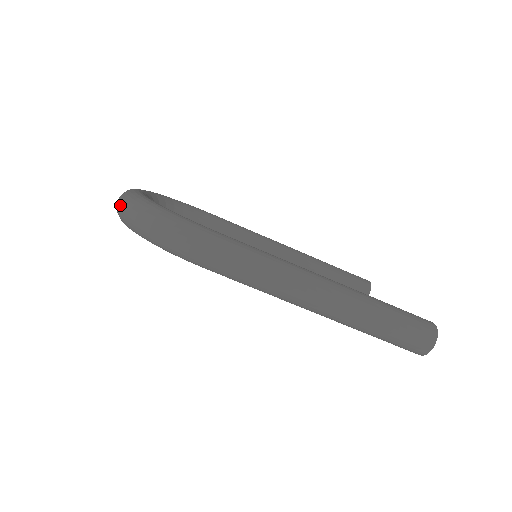
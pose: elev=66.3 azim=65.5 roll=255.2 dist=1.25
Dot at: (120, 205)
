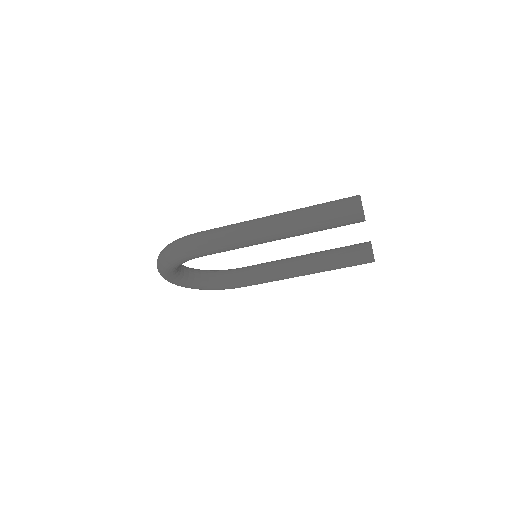
Dot at: occluded
